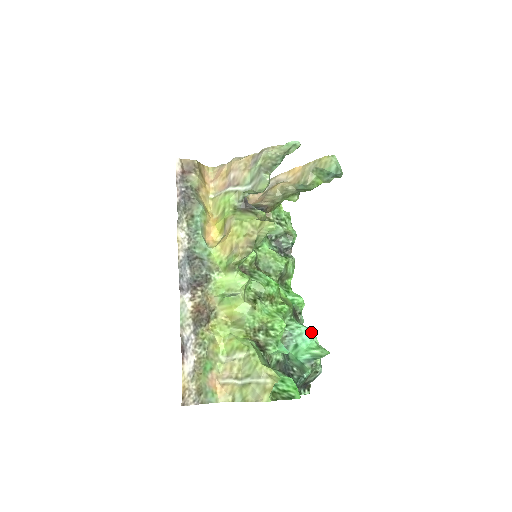
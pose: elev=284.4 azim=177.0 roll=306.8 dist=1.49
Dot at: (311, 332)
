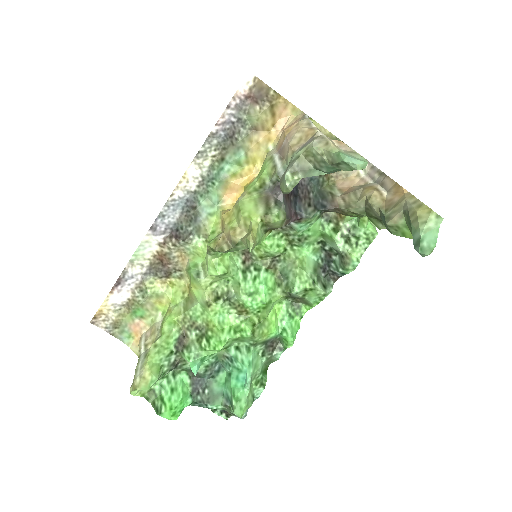
Dot at: (246, 380)
